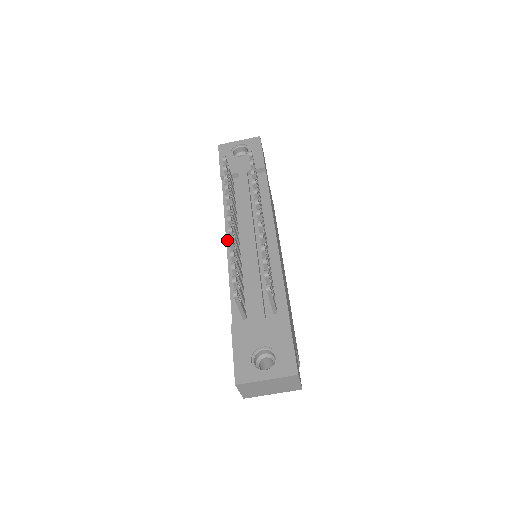
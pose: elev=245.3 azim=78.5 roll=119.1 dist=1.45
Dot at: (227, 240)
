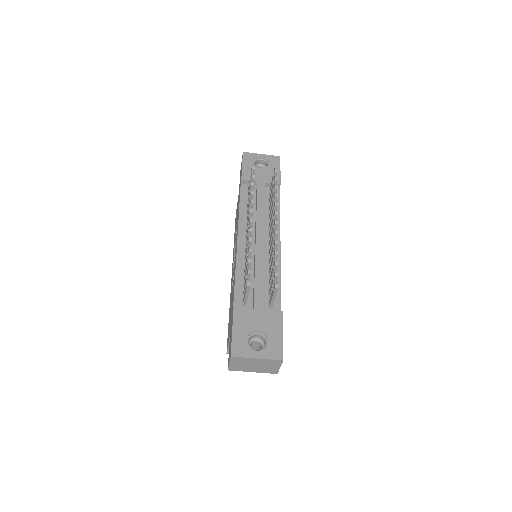
Dot at: (238, 236)
